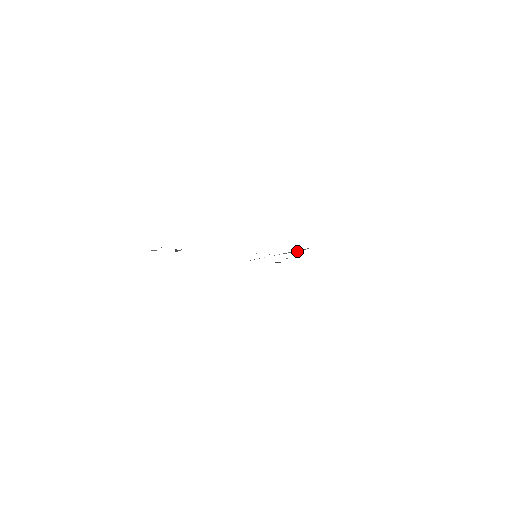
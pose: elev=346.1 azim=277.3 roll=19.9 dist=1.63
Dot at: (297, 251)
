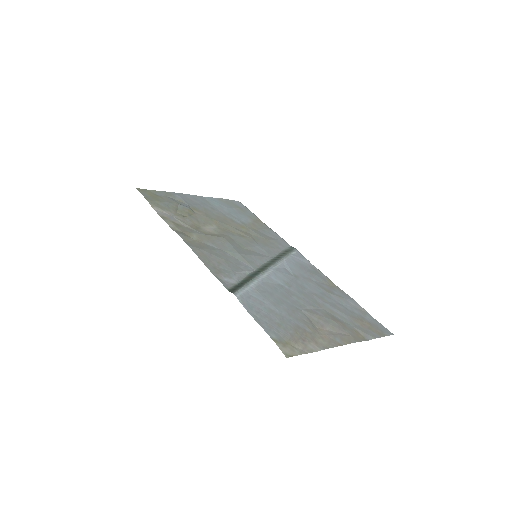
Dot at: (238, 285)
